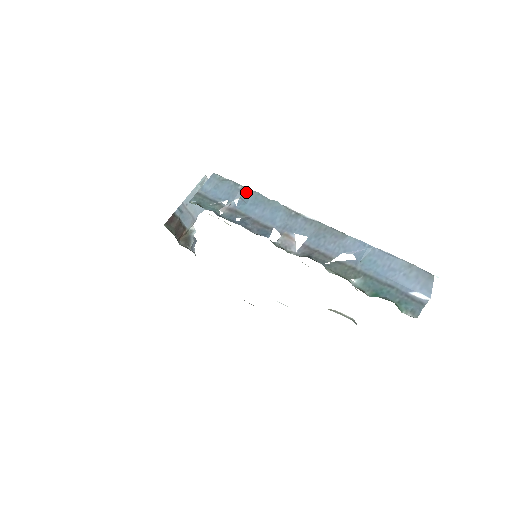
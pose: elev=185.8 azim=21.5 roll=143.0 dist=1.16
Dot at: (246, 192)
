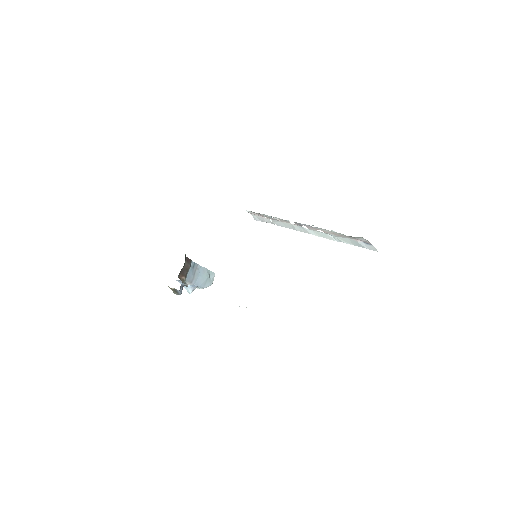
Dot at: occluded
